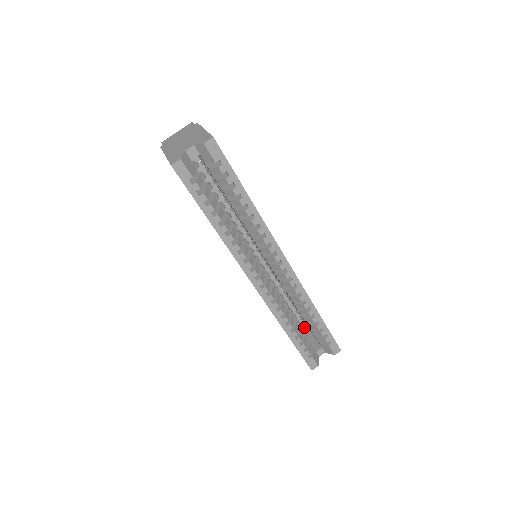
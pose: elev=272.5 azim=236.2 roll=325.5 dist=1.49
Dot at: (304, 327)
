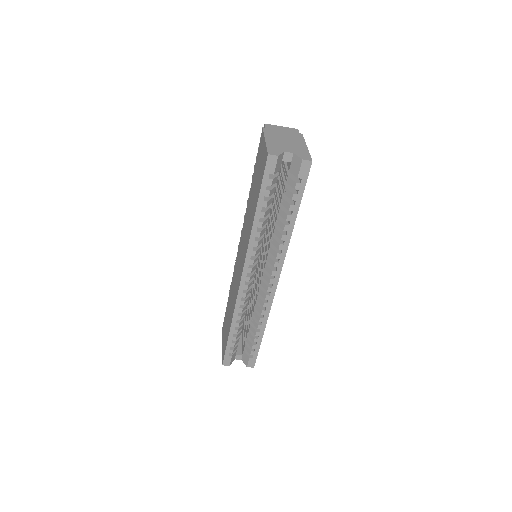
Dot at: occluded
